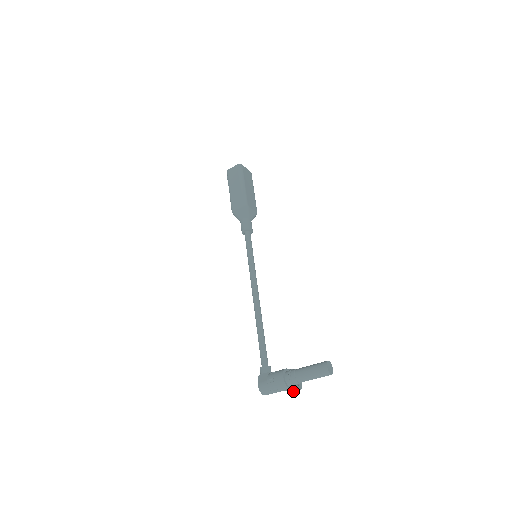
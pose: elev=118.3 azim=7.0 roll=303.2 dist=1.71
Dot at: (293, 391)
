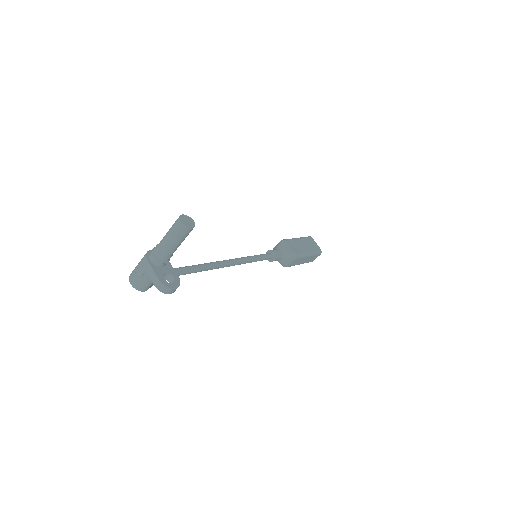
Dot at: (154, 280)
